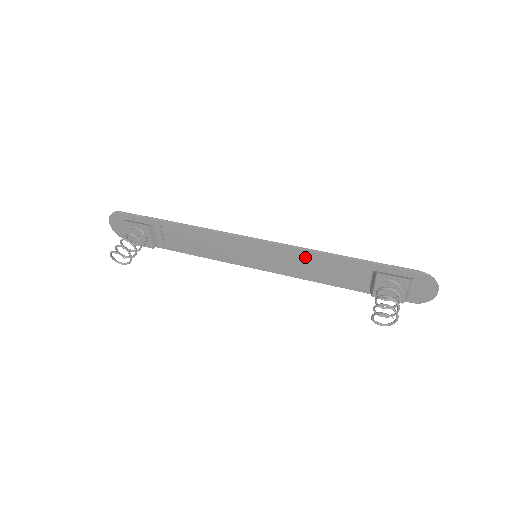
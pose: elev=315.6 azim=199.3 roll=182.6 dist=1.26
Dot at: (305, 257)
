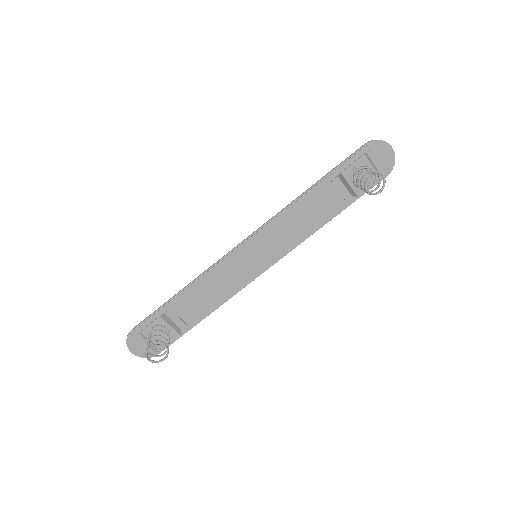
Dot at: (287, 218)
